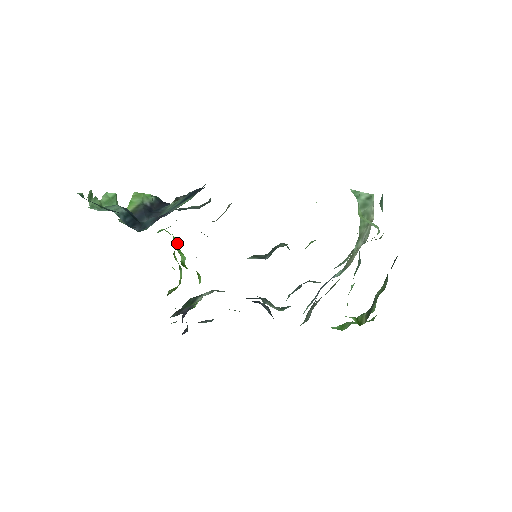
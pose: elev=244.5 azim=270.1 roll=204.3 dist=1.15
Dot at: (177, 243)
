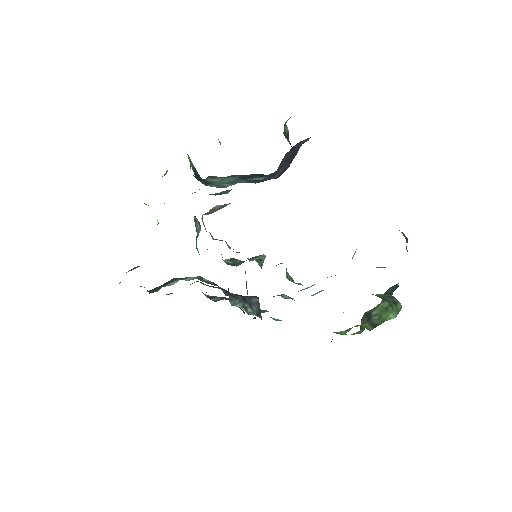
Dot at: (158, 222)
